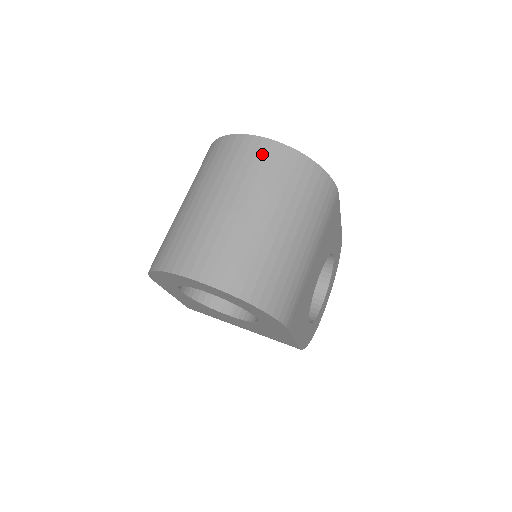
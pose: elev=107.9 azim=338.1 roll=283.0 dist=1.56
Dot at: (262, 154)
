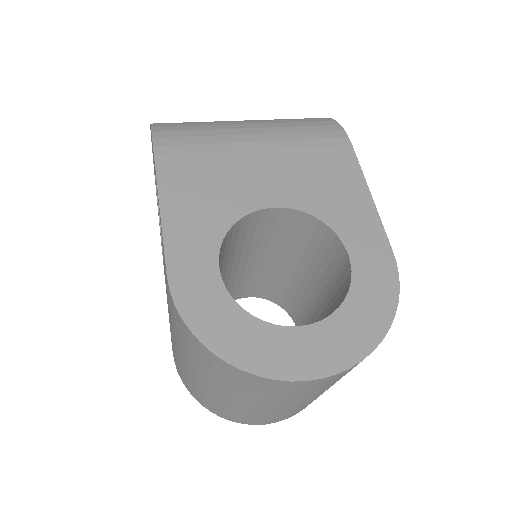
Dot at: occluded
